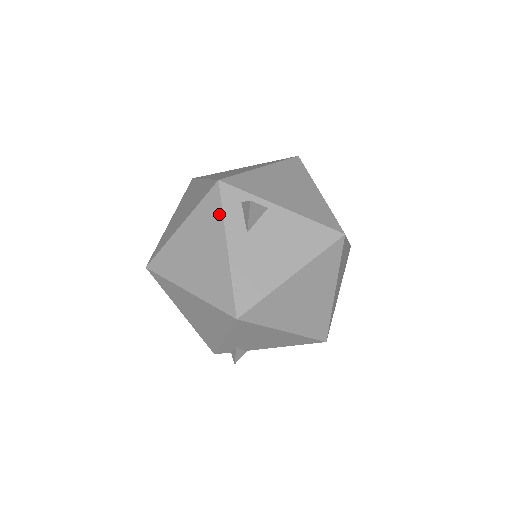
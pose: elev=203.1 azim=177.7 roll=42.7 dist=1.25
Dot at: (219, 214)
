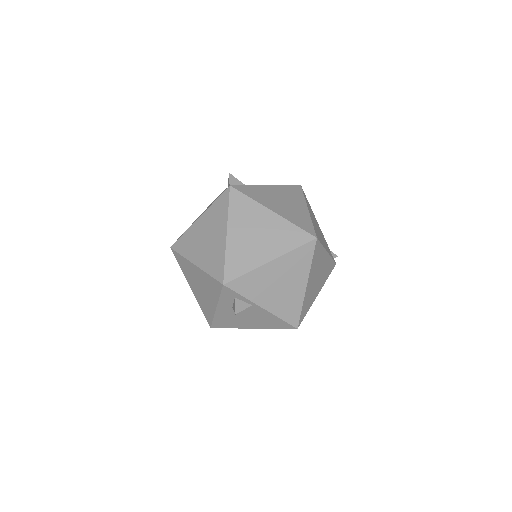
Dot at: (217, 294)
